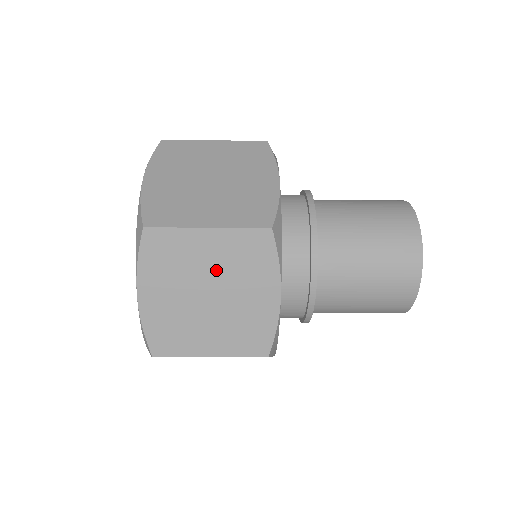
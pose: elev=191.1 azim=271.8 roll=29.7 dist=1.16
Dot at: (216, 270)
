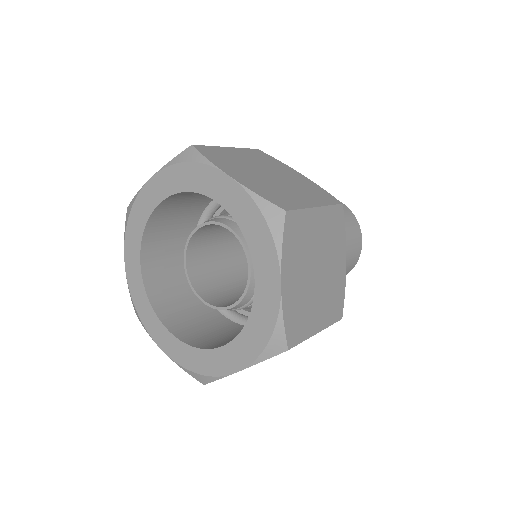
Dot at: (320, 246)
